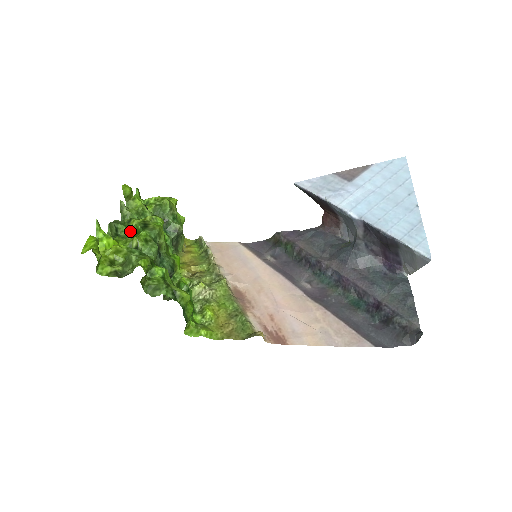
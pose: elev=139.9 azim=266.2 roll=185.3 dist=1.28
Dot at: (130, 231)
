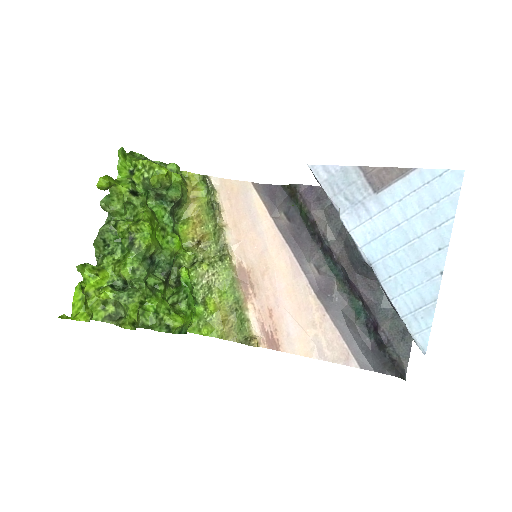
Dot at: (119, 238)
